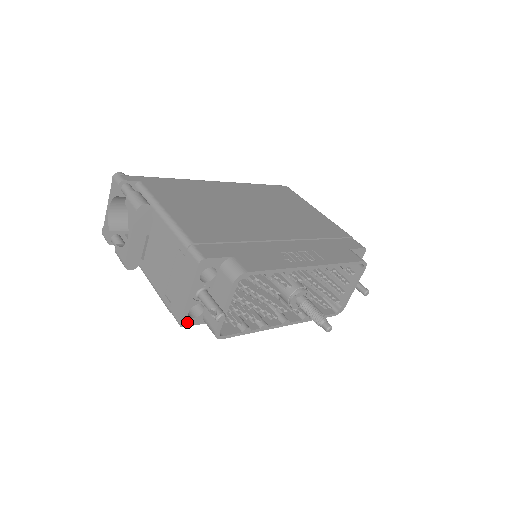
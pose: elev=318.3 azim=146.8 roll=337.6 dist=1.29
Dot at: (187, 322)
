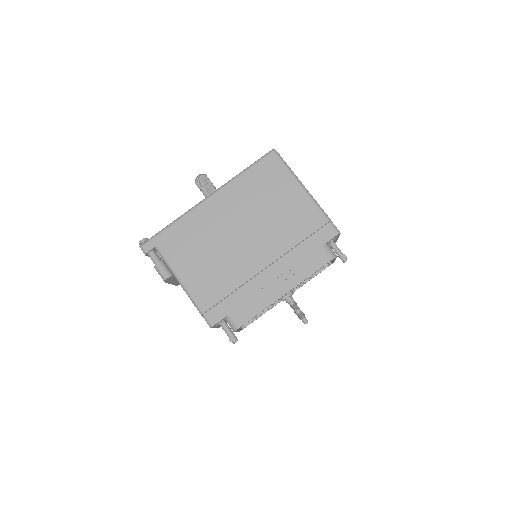
Dot at: occluded
